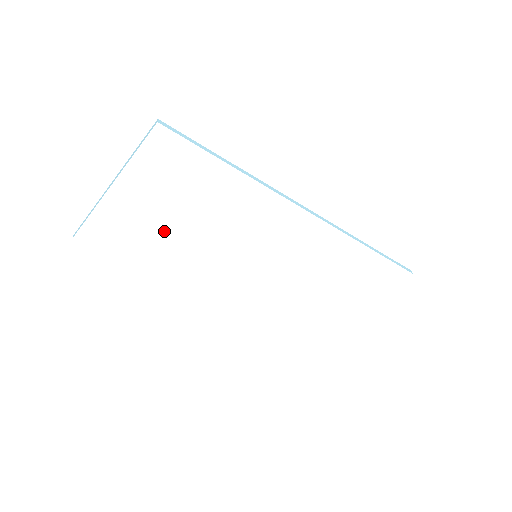
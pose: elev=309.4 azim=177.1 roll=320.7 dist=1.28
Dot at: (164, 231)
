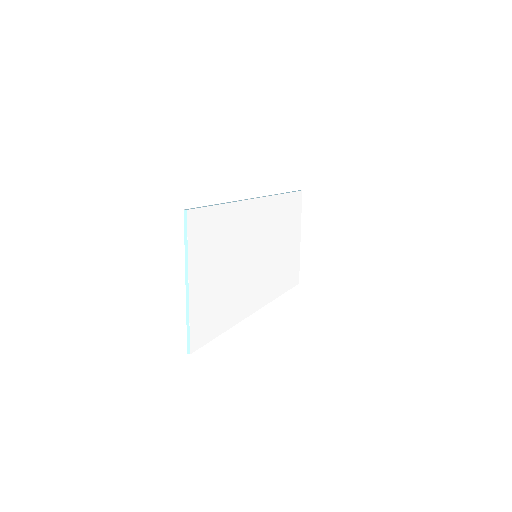
Dot at: (220, 288)
